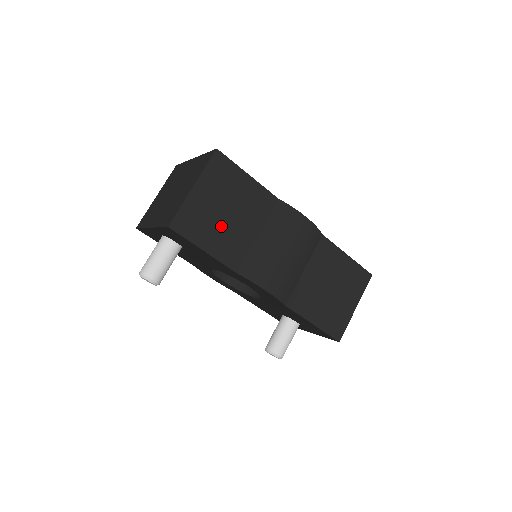
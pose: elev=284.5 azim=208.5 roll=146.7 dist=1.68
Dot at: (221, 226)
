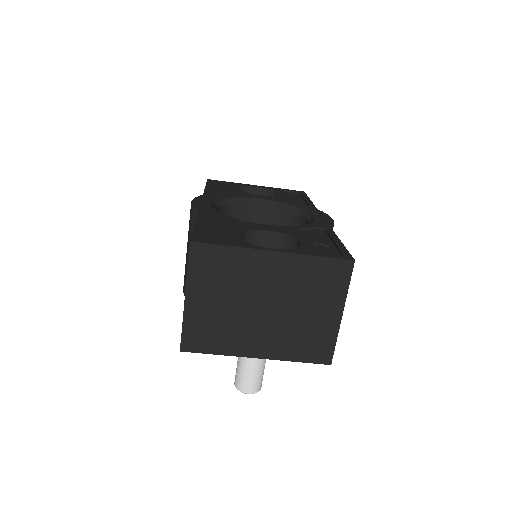
Dot at: occluded
